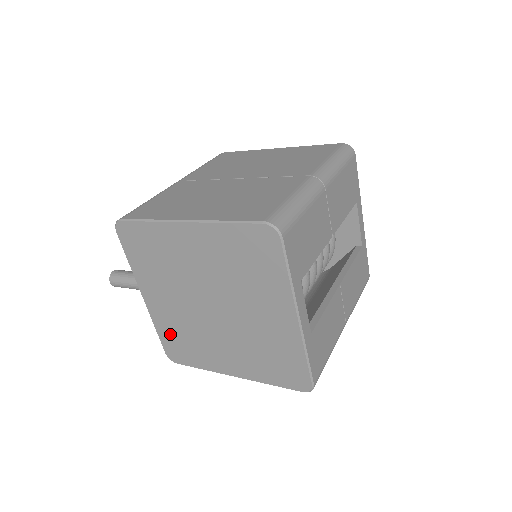
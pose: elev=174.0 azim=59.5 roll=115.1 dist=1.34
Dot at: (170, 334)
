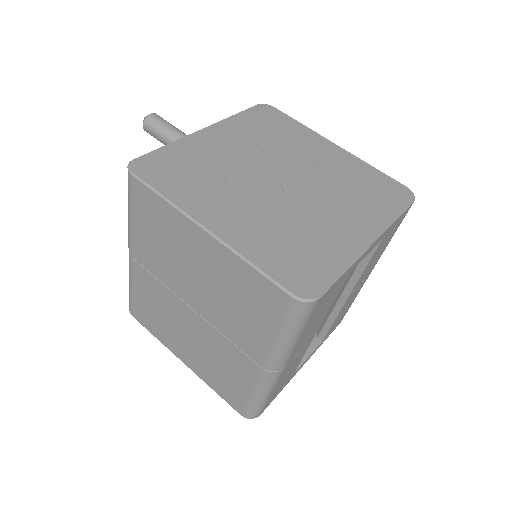
Dot at: occluded
